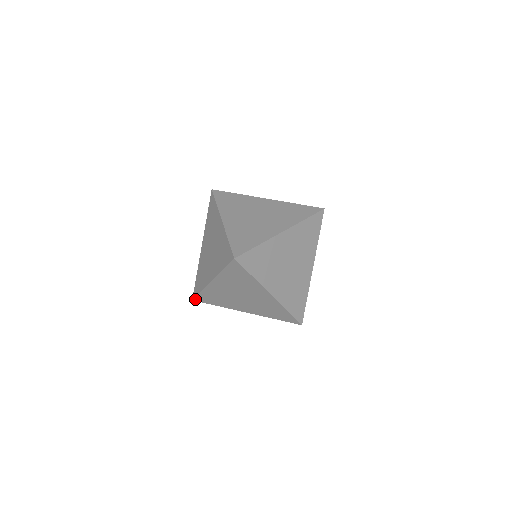
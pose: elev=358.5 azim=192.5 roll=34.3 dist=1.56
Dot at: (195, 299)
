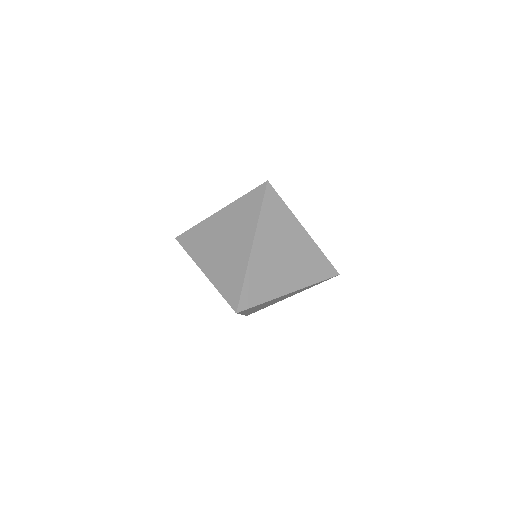
Dot at: (179, 237)
